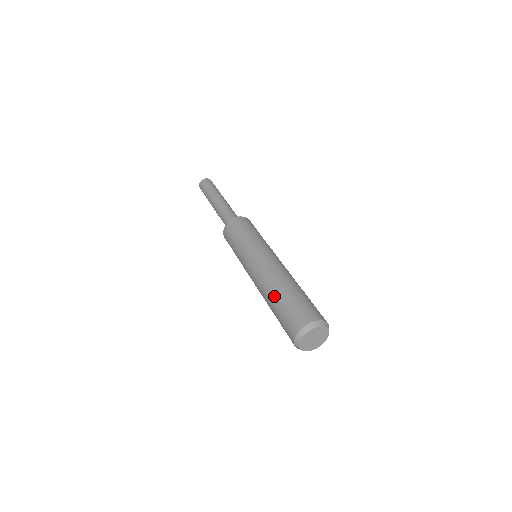
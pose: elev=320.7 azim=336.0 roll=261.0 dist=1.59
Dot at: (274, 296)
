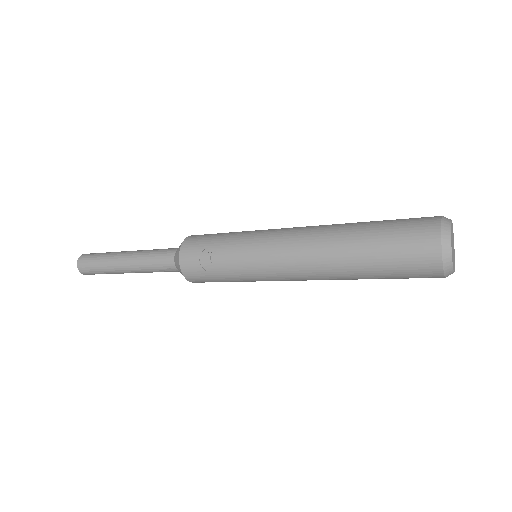
Dot at: (355, 230)
